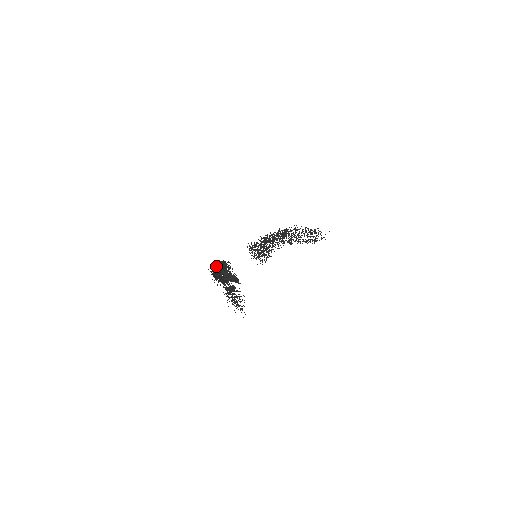
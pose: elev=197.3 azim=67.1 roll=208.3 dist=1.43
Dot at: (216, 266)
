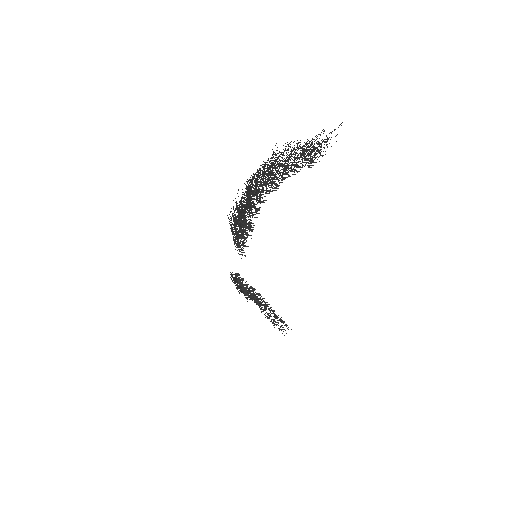
Dot at: occluded
